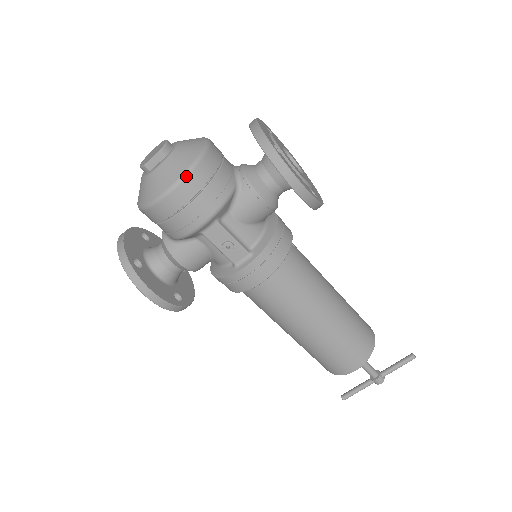
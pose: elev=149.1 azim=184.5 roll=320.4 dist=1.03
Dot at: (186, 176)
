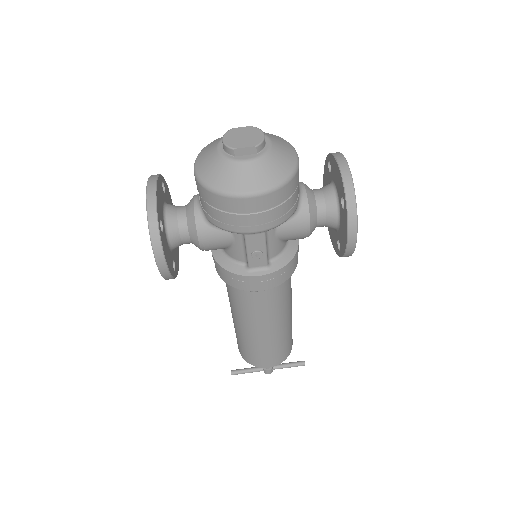
Dot at: (275, 190)
